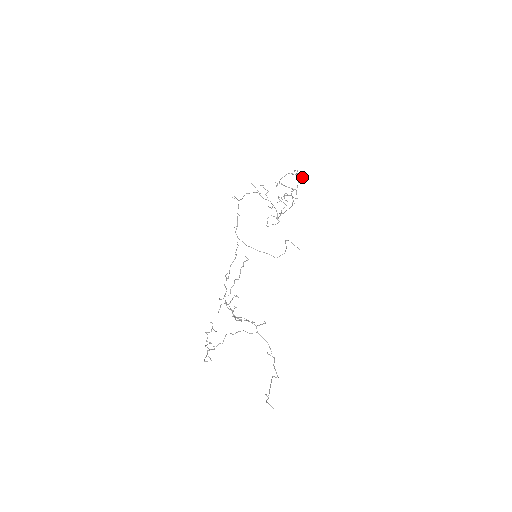
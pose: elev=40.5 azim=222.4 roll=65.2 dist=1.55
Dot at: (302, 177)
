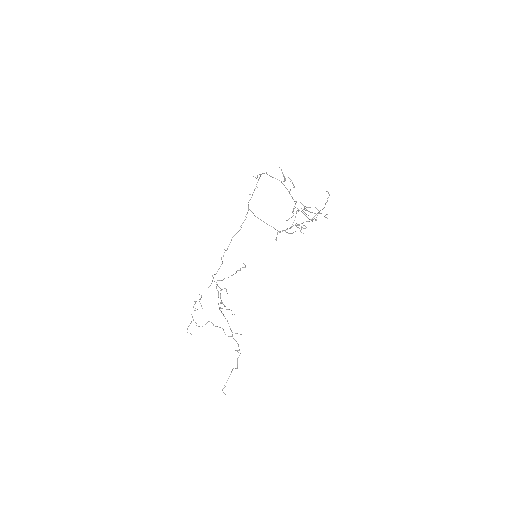
Dot at: (327, 218)
